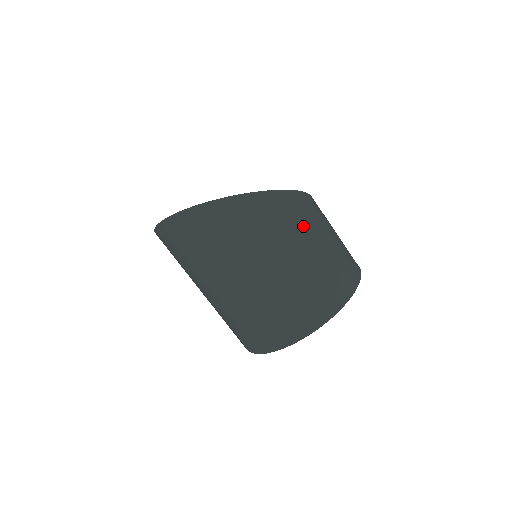
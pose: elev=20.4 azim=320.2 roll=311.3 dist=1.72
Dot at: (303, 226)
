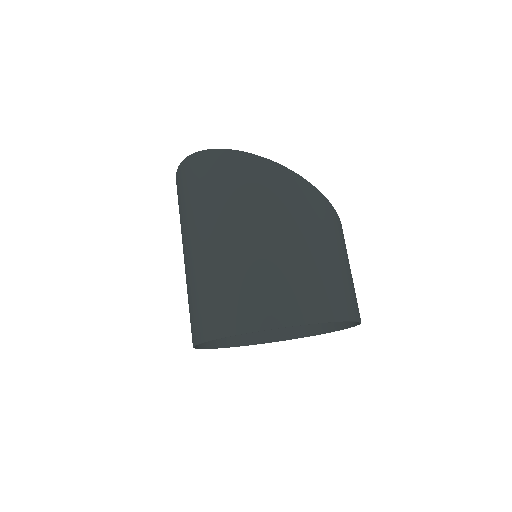
Dot at: (303, 218)
